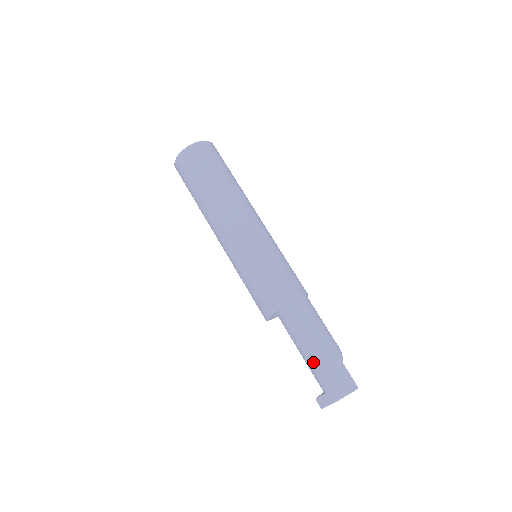
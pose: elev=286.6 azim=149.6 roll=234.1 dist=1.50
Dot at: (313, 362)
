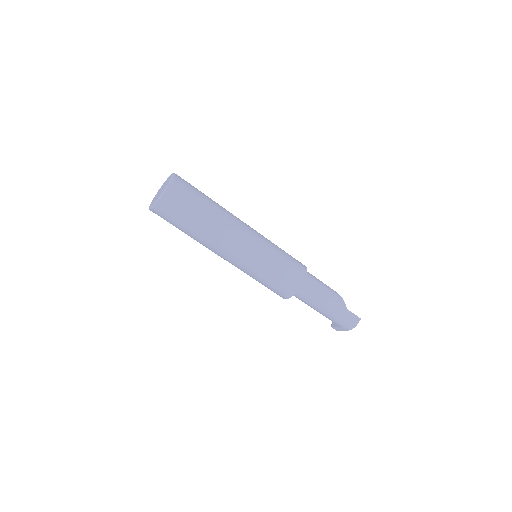
Dot at: (326, 316)
